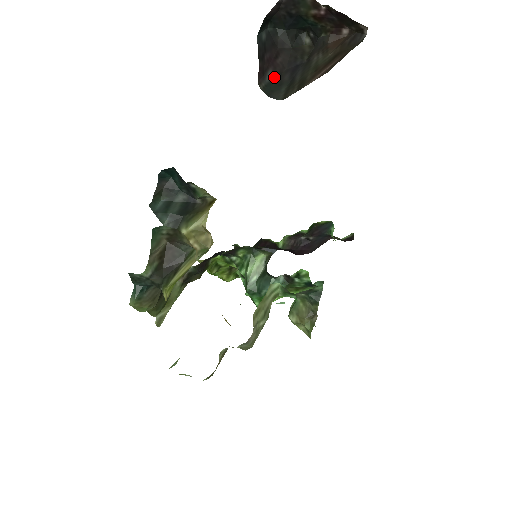
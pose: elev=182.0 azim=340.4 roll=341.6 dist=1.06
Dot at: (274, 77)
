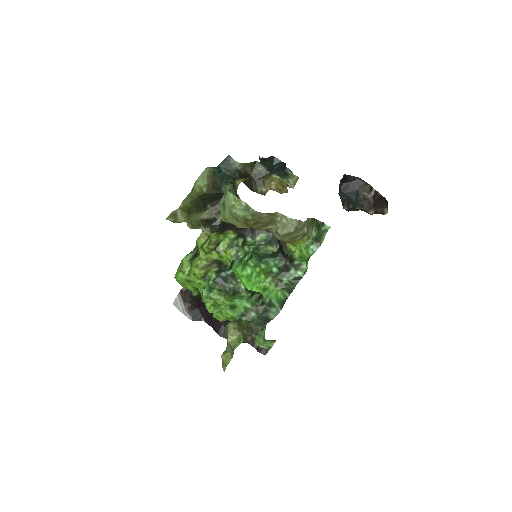
Dot at: occluded
